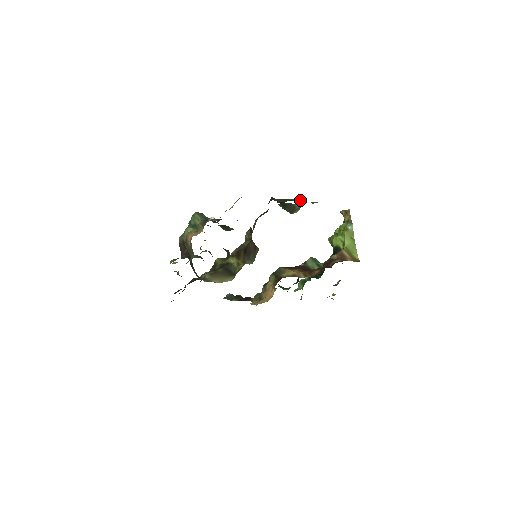
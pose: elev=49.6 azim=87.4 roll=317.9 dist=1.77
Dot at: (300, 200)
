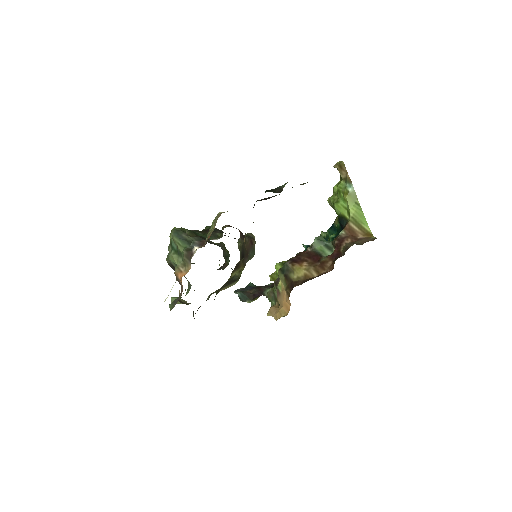
Dot at: occluded
